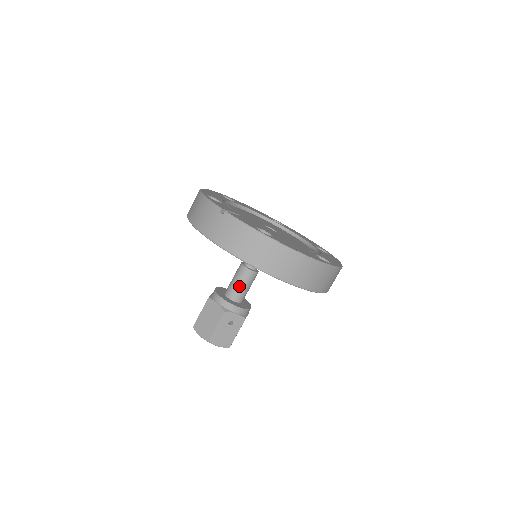
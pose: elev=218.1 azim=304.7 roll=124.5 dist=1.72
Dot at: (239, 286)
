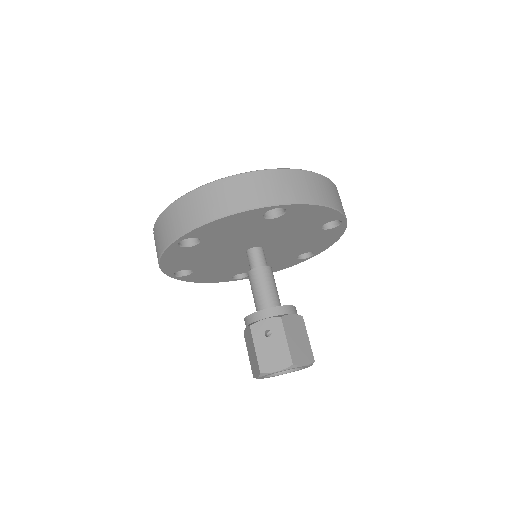
Dot at: (256, 294)
